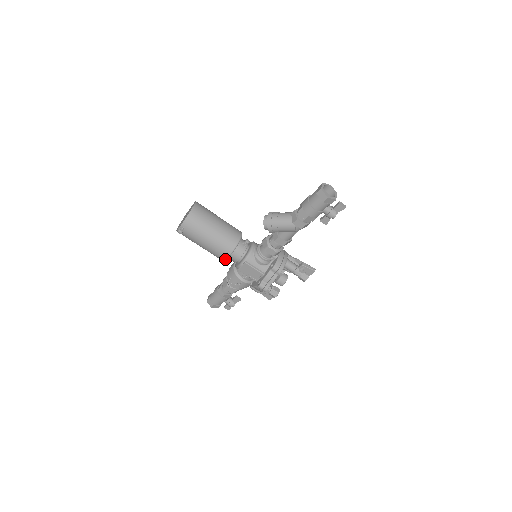
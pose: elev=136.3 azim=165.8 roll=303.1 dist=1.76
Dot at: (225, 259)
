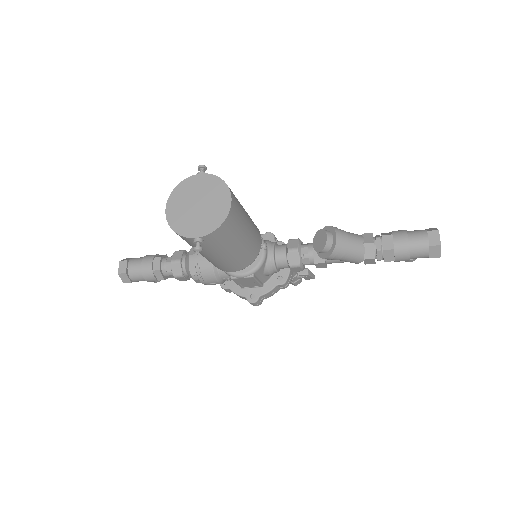
Dot at: (227, 271)
